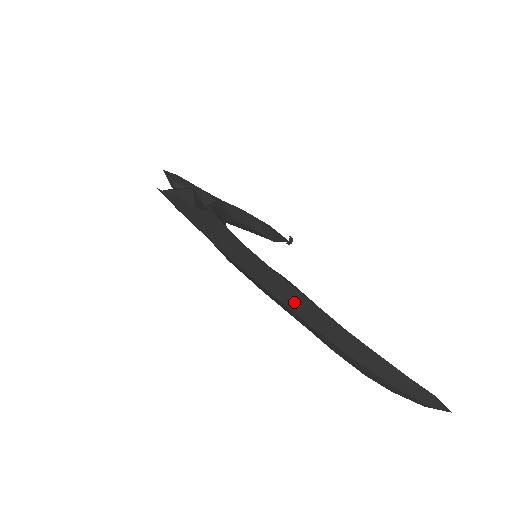
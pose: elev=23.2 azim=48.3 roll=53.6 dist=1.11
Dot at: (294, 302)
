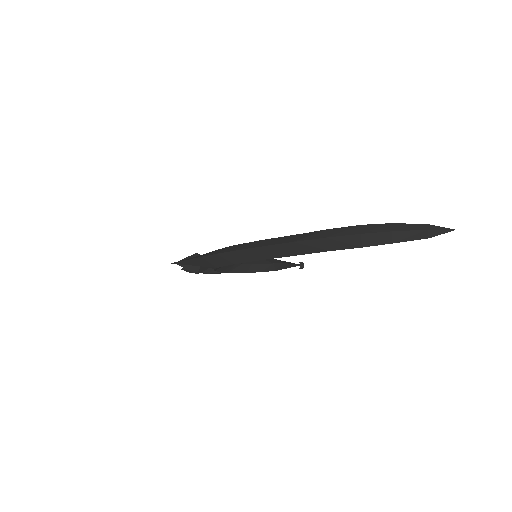
Dot at: (280, 241)
